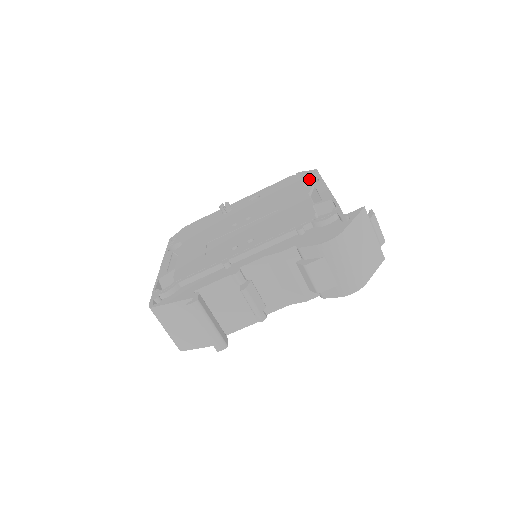
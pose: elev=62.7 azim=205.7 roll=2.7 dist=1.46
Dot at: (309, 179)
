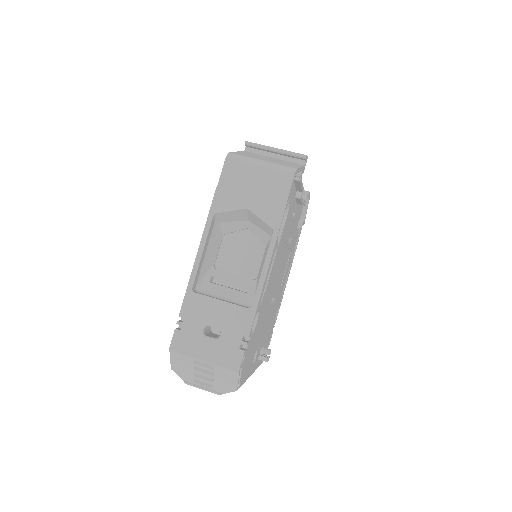
Dot at: occluded
